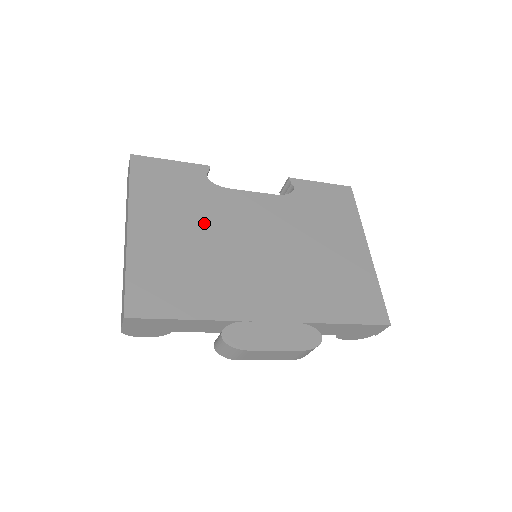
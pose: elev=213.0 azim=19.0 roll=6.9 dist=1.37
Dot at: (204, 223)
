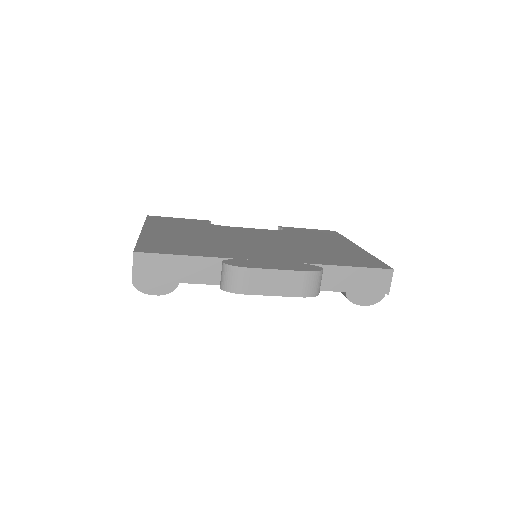
Dot at: (206, 233)
